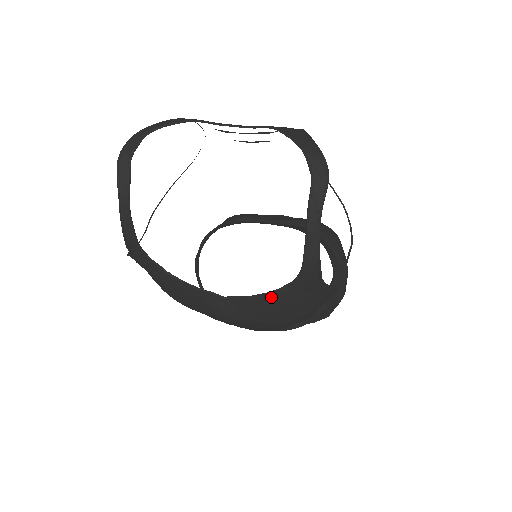
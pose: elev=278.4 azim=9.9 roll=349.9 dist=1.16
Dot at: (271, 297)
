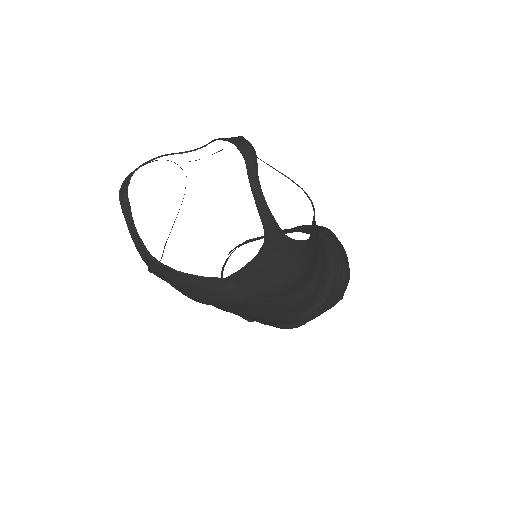
Dot at: (256, 264)
